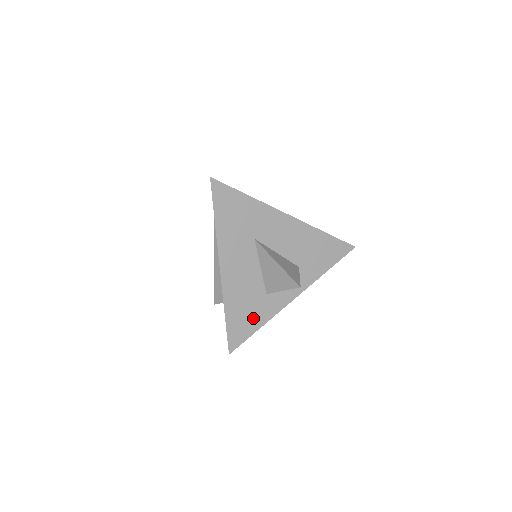
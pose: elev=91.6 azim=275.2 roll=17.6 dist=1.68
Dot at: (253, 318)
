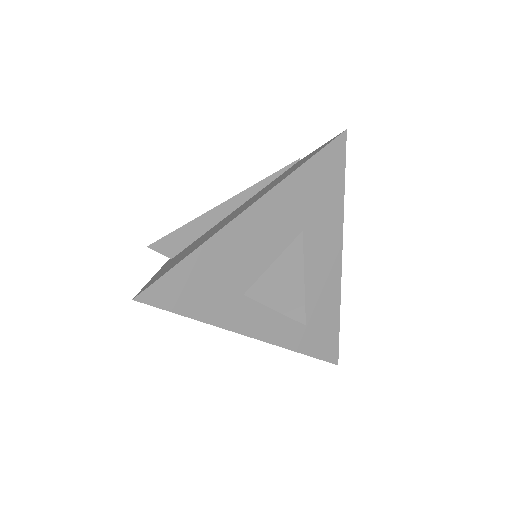
Dot at: (204, 298)
